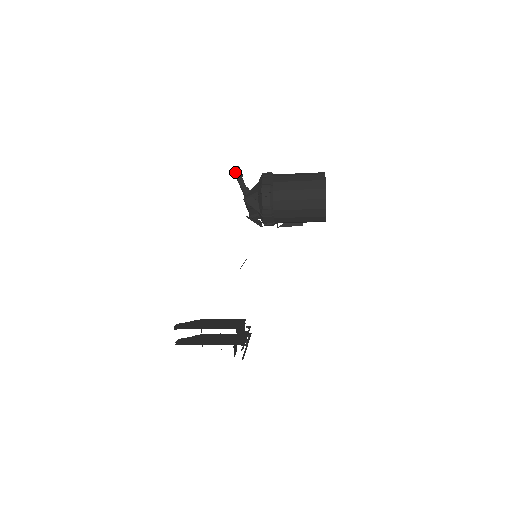
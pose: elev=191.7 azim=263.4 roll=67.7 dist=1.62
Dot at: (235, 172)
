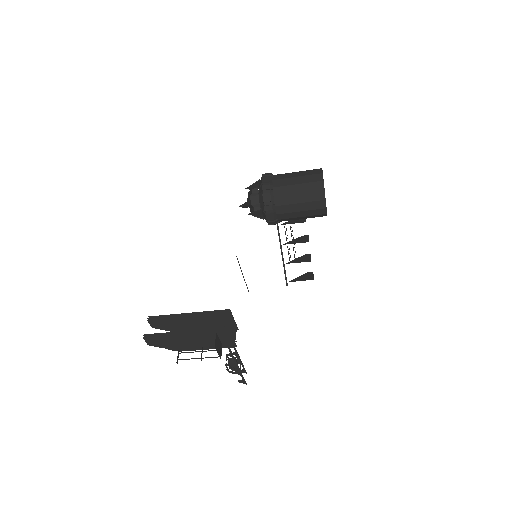
Dot at: (243, 204)
